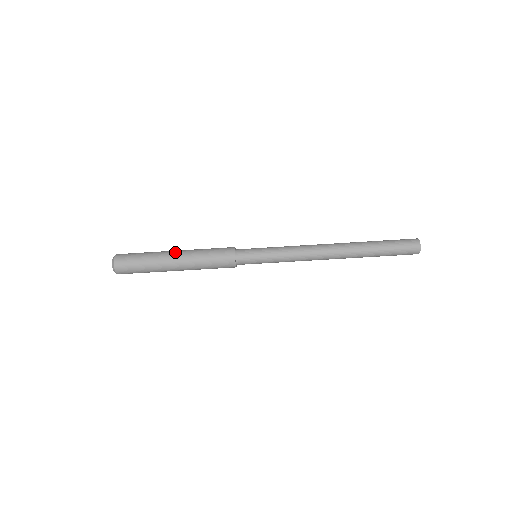
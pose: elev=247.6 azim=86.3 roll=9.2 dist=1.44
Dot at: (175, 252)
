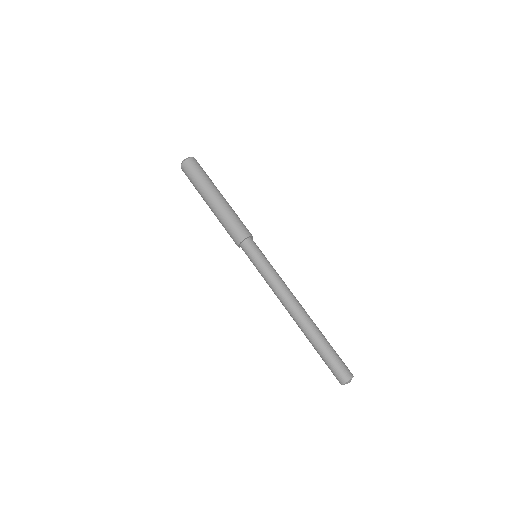
Dot at: (219, 196)
